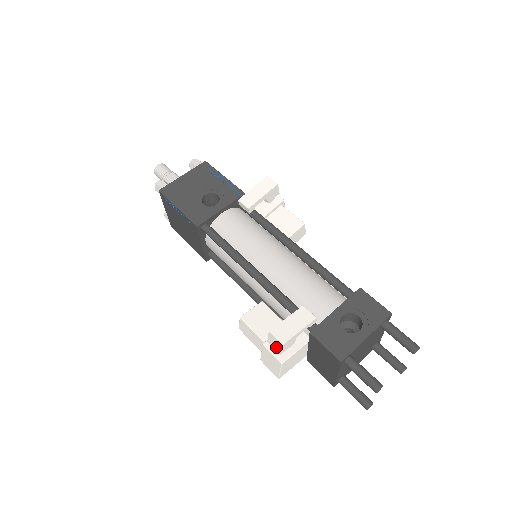
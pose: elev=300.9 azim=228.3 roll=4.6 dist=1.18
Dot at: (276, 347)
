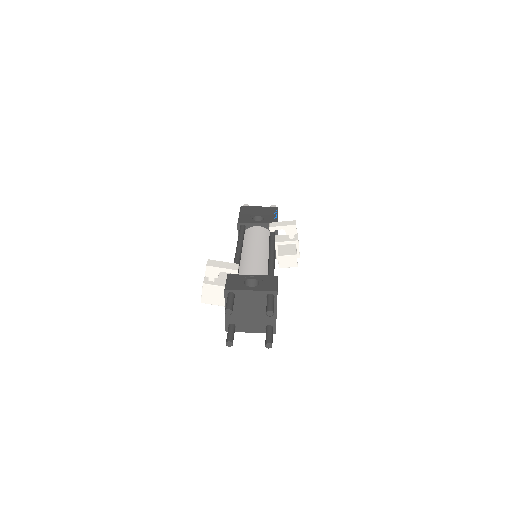
Dot at: (206, 271)
